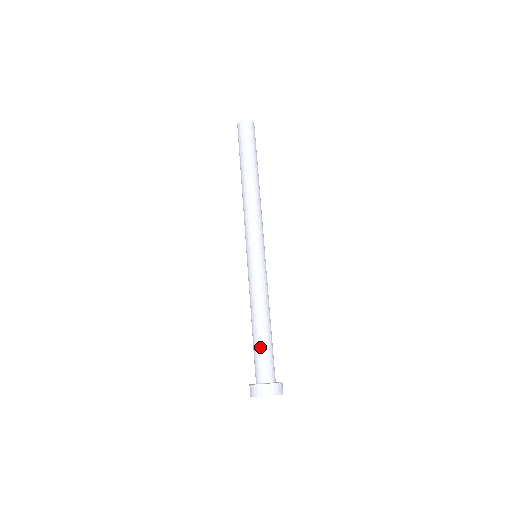
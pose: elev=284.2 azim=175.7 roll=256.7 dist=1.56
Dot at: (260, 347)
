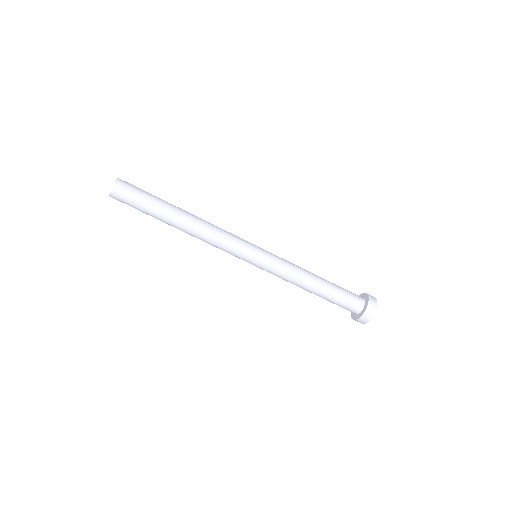
Dot at: (333, 299)
